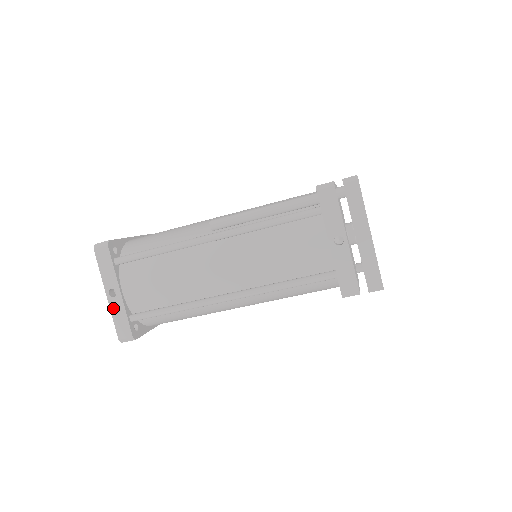
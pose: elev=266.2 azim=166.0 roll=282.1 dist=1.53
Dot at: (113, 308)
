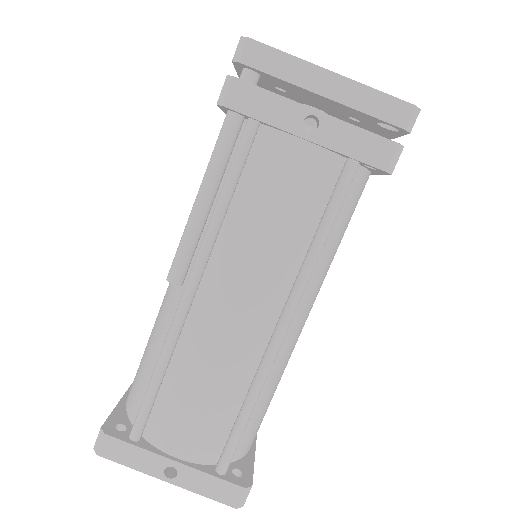
Dot at: (190, 486)
